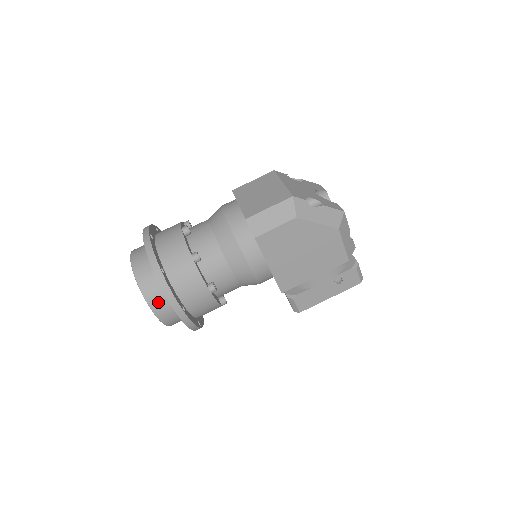
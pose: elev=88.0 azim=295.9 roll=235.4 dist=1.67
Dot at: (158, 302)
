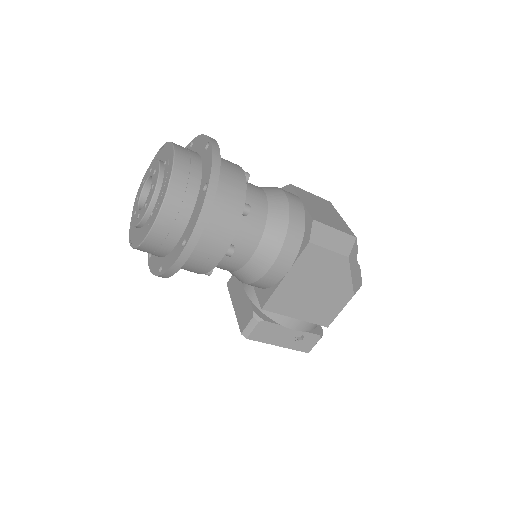
Dot at: (172, 215)
